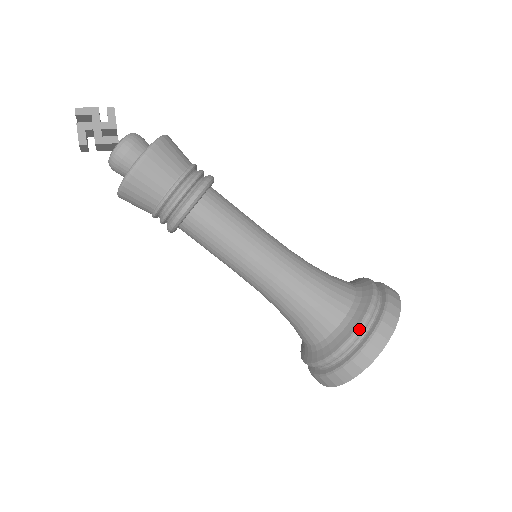
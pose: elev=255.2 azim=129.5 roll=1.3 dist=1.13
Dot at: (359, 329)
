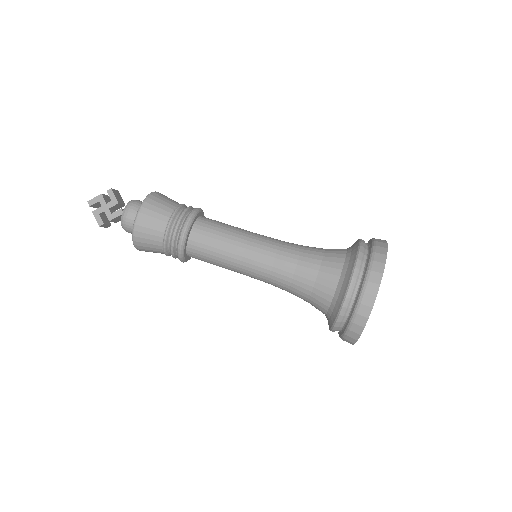
Dot at: (347, 294)
